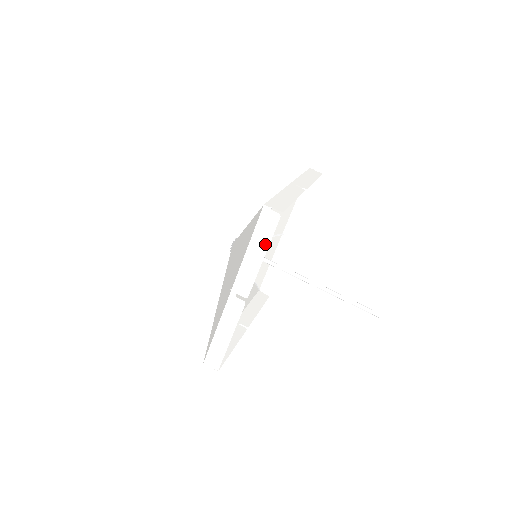
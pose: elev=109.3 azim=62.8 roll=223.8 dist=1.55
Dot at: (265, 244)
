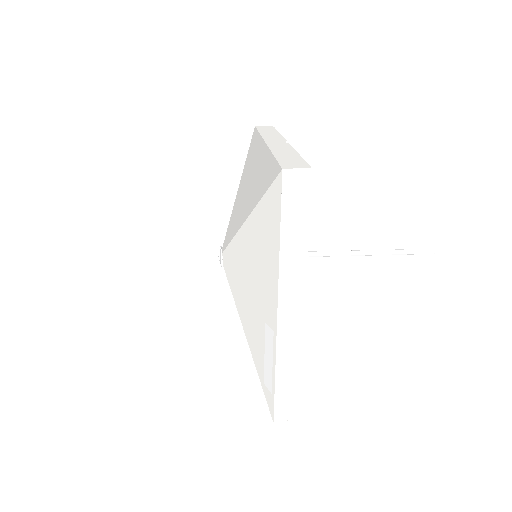
Dot at: (273, 131)
